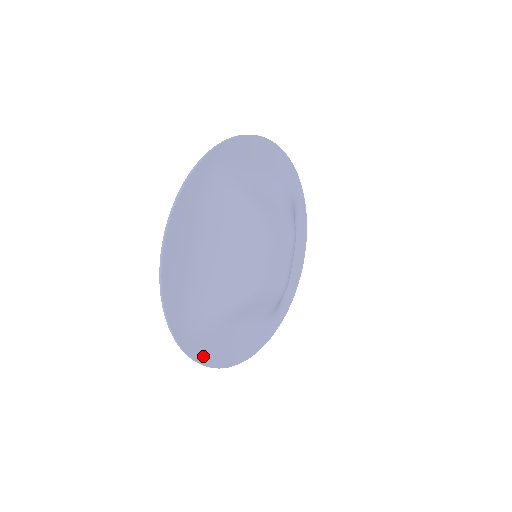
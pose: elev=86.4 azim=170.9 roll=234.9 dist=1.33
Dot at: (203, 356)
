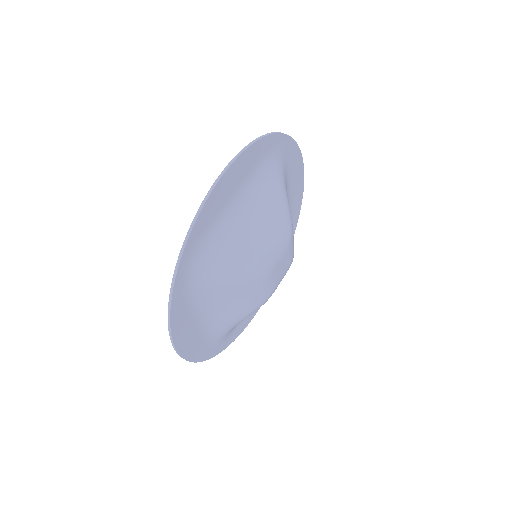
Dot at: (237, 333)
